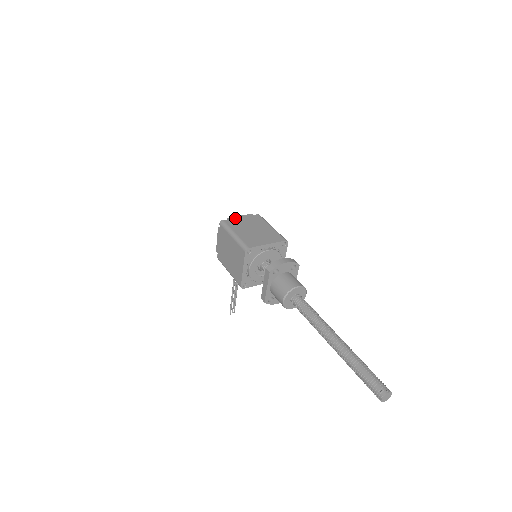
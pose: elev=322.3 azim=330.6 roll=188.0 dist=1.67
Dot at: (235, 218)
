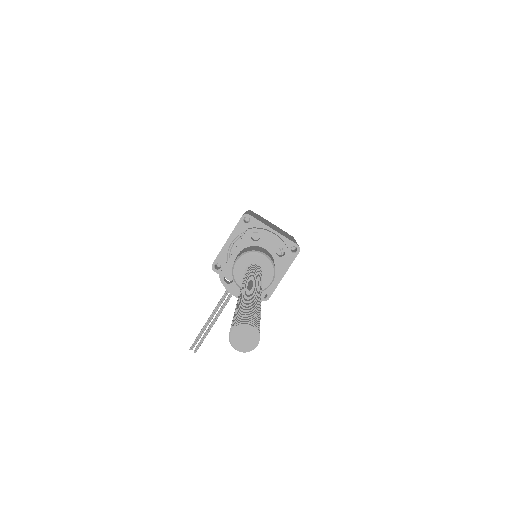
Dot at: (265, 219)
